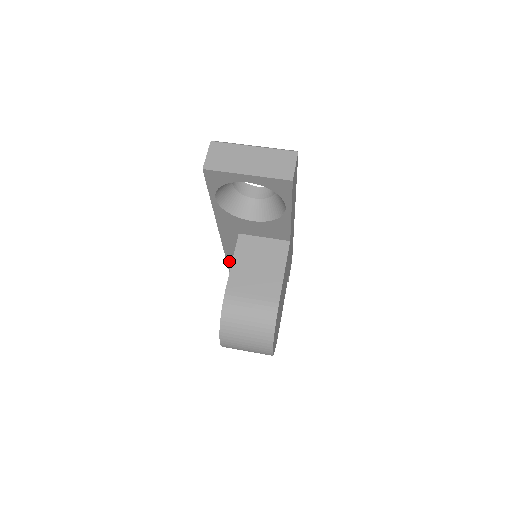
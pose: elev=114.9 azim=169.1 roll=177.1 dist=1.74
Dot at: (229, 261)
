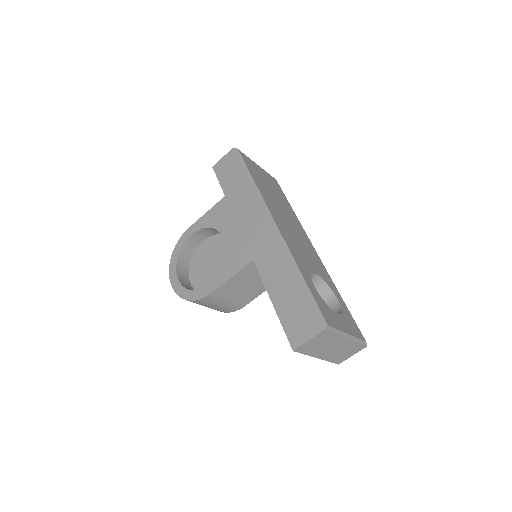
Dot at: (224, 190)
